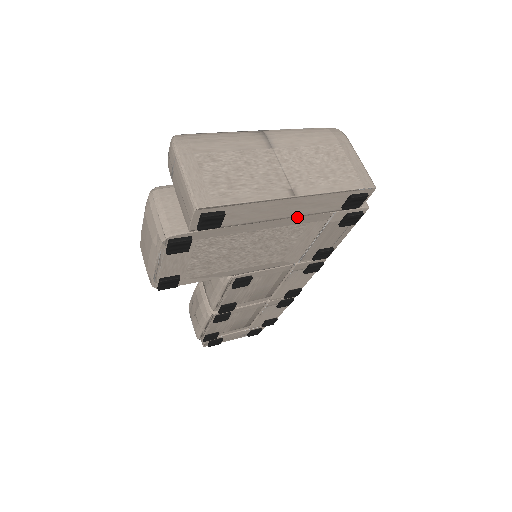
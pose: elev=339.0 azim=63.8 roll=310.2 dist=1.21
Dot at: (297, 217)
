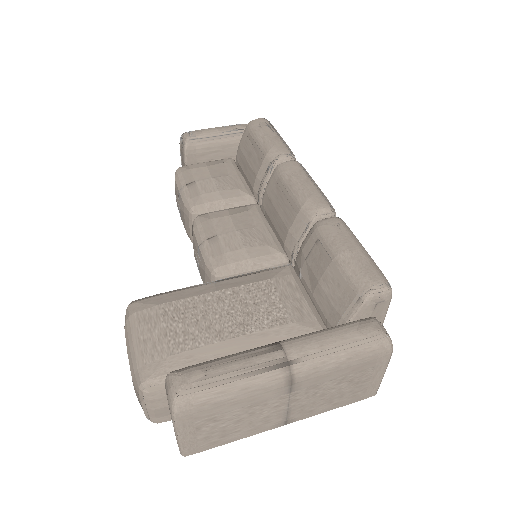
Dot at: occluded
